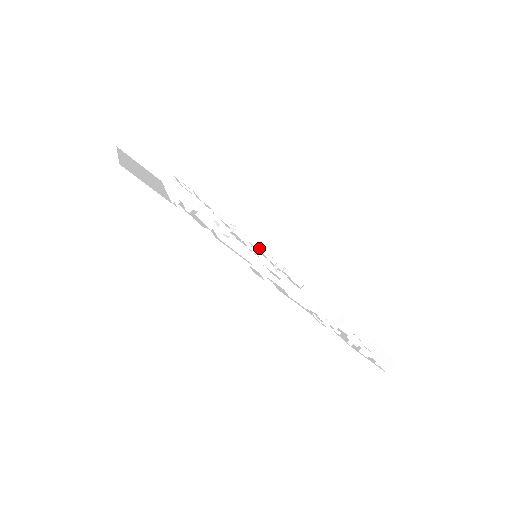
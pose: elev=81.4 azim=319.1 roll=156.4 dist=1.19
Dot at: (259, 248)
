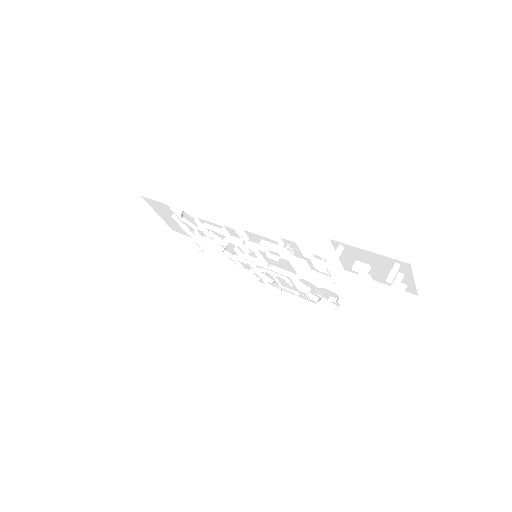
Dot at: (310, 304)
